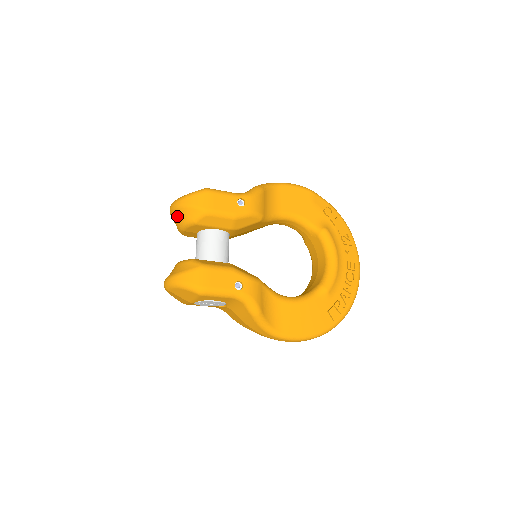
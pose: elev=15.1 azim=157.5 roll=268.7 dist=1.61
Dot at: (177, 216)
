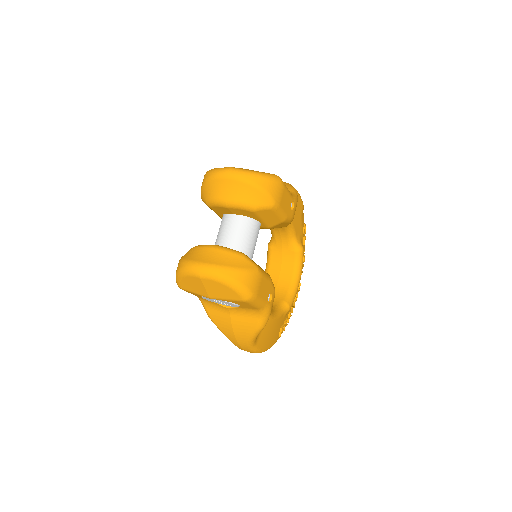
Dot at: (234, 189)
